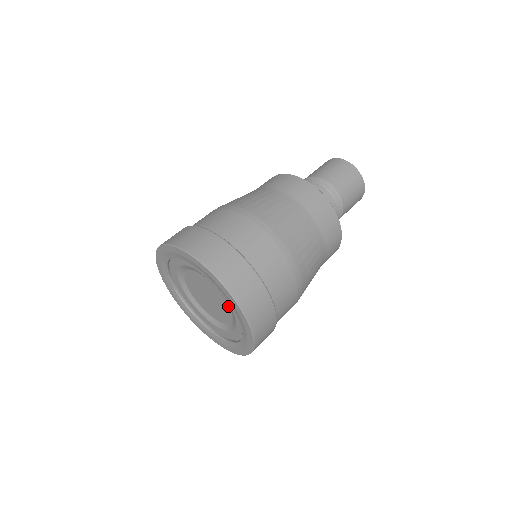
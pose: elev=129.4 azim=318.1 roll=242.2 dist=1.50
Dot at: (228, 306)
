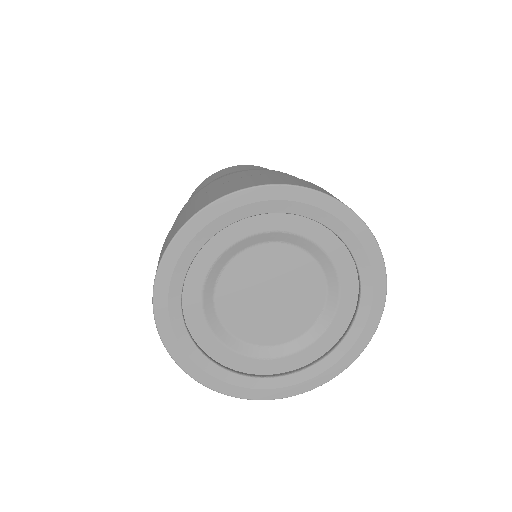
Dot at: (280, 246)
